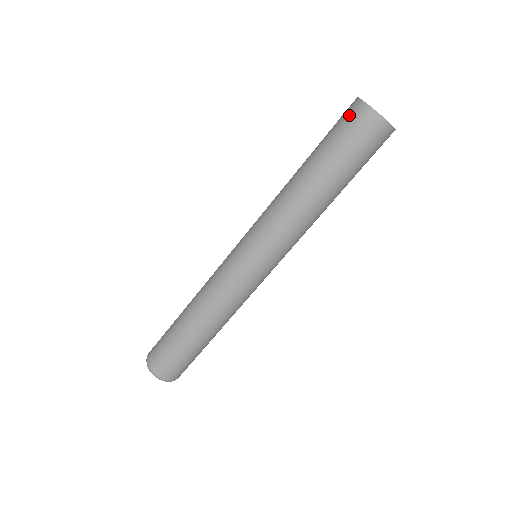
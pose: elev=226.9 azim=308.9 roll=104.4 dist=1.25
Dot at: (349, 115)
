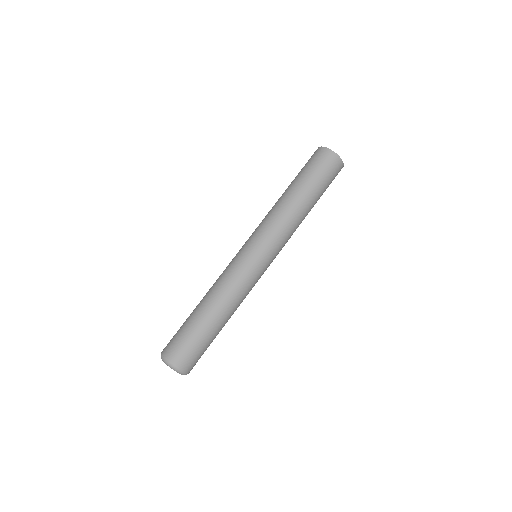
Dot at: (320, 156)
